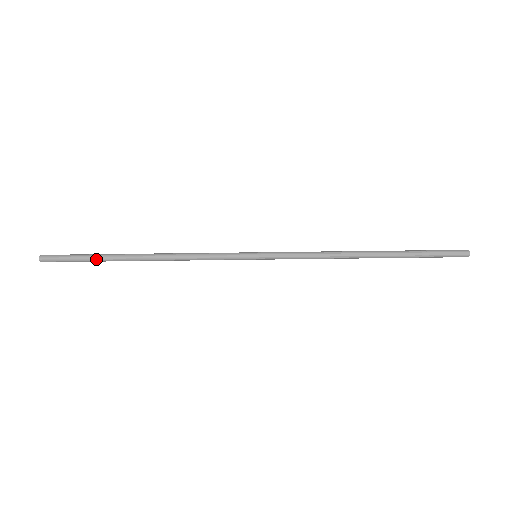
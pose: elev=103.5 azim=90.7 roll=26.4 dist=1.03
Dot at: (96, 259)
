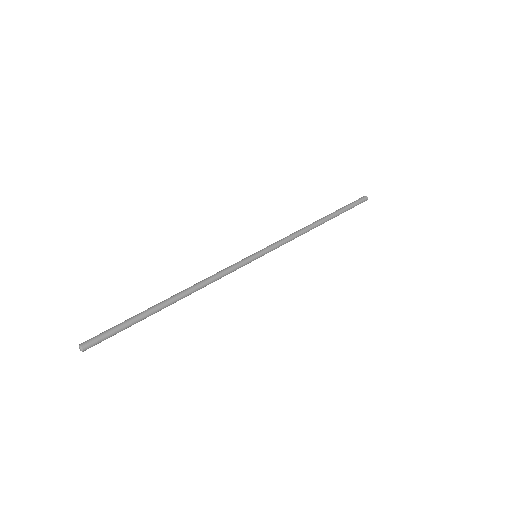
Dot at: (135, 316)
